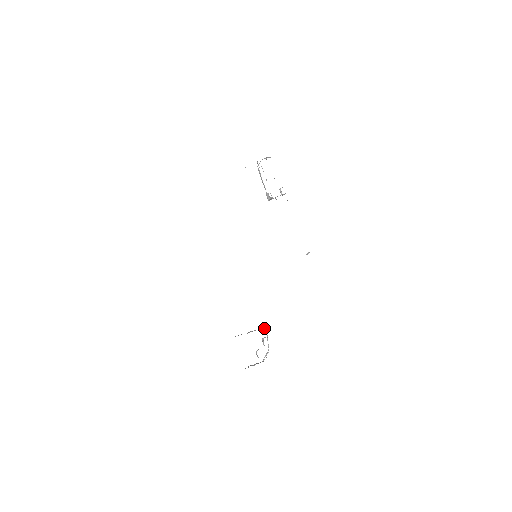
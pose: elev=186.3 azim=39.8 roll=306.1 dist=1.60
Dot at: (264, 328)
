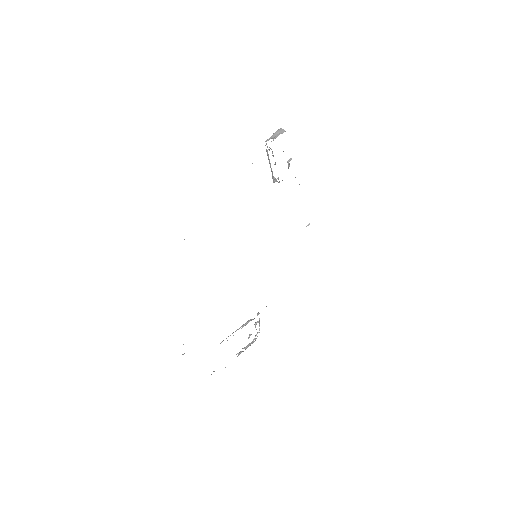
Dot at: occluded
